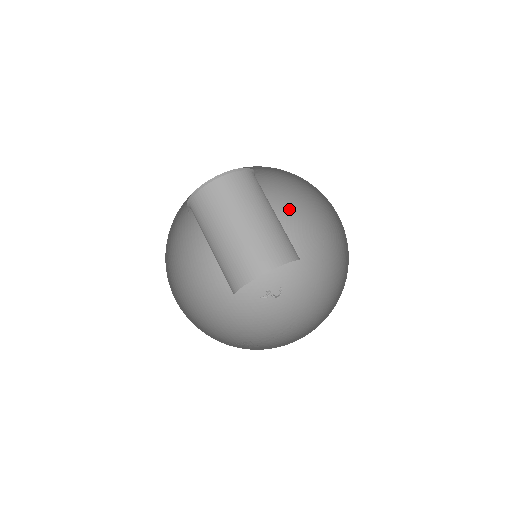
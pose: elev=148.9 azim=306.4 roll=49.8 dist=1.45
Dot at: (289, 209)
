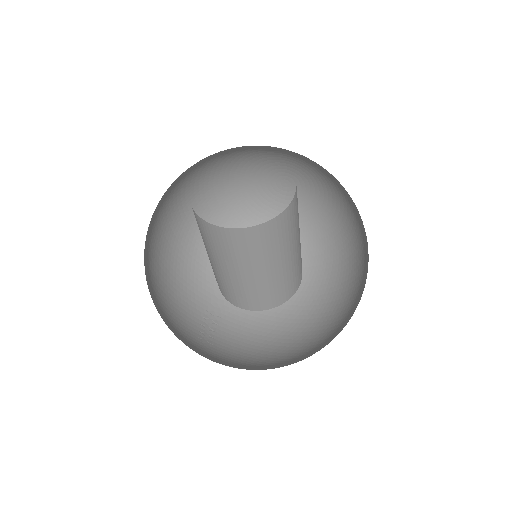
Dot at: (261, 154)
